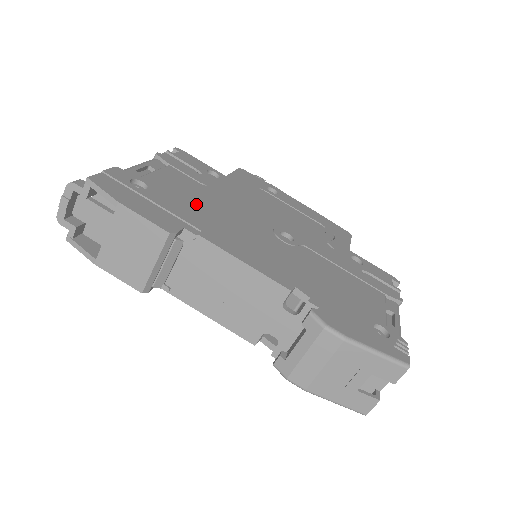
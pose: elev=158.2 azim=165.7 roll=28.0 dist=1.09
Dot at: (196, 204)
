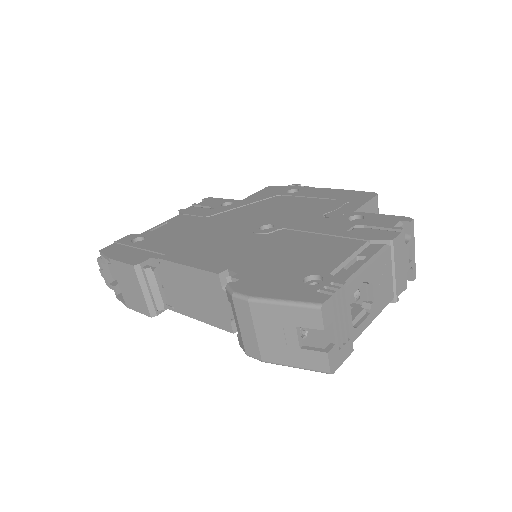
Dot at: (182, 235)
